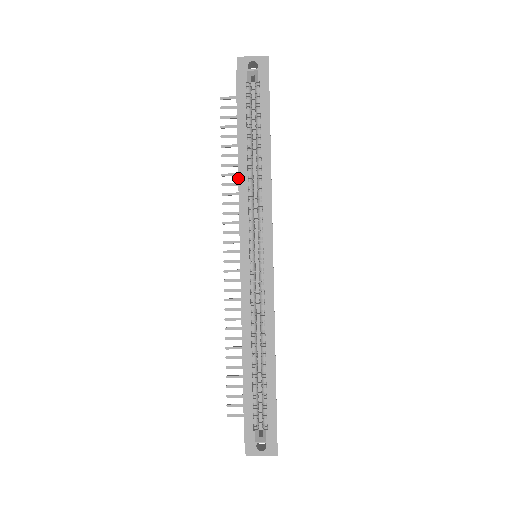
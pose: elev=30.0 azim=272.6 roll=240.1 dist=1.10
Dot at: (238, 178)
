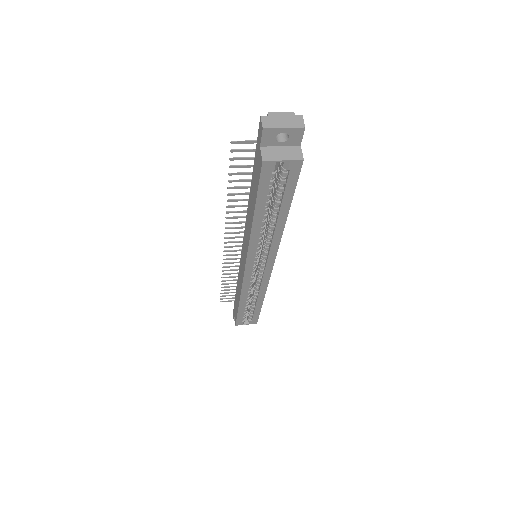
Dot at: (250, 234)
